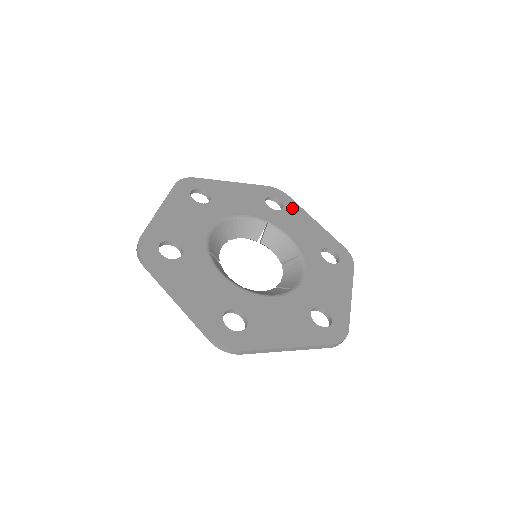
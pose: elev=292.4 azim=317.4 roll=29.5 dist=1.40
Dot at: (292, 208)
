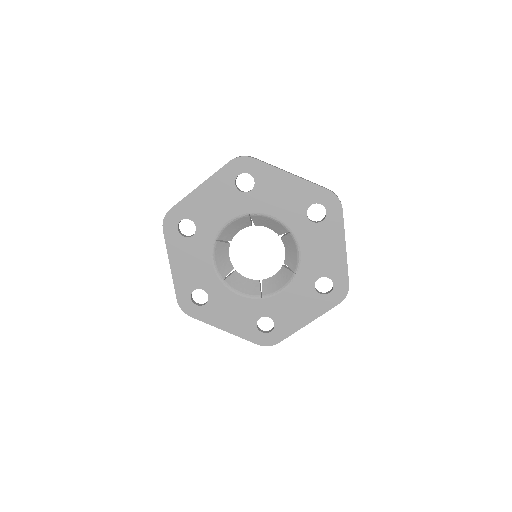
Dot at: (263, 175)
